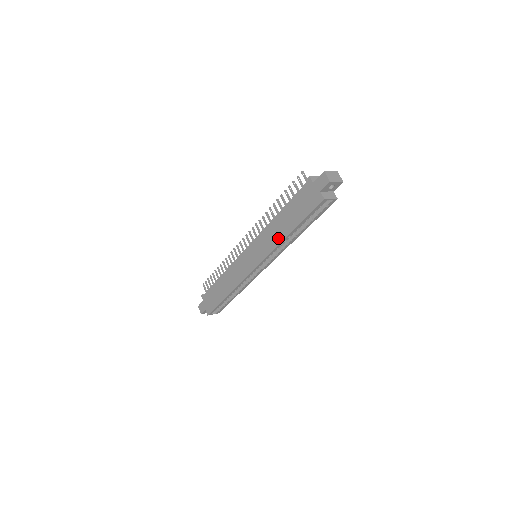
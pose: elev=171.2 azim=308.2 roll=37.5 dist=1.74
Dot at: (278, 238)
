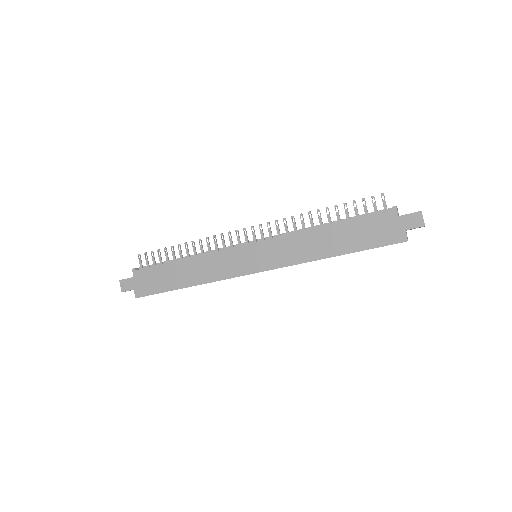
Dot at: (313, 254)
